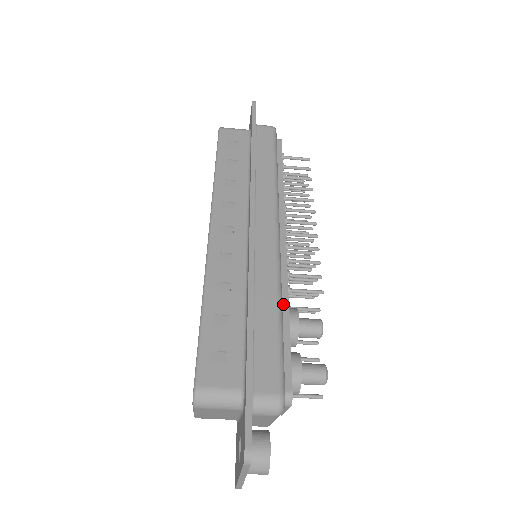
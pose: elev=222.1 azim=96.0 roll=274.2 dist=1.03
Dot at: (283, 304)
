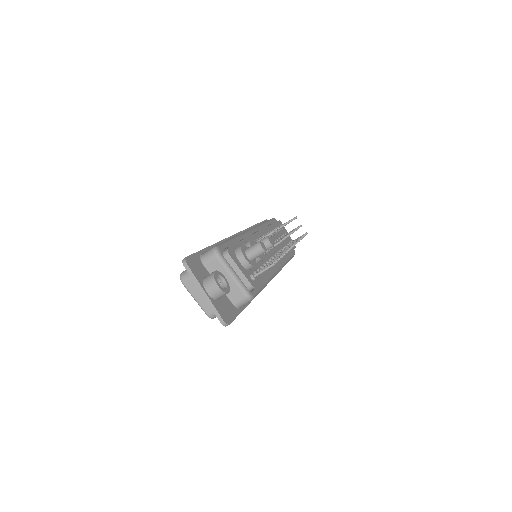
Dot at: occluded
